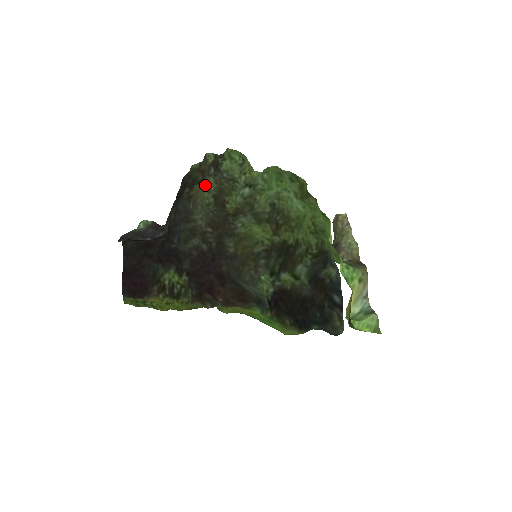
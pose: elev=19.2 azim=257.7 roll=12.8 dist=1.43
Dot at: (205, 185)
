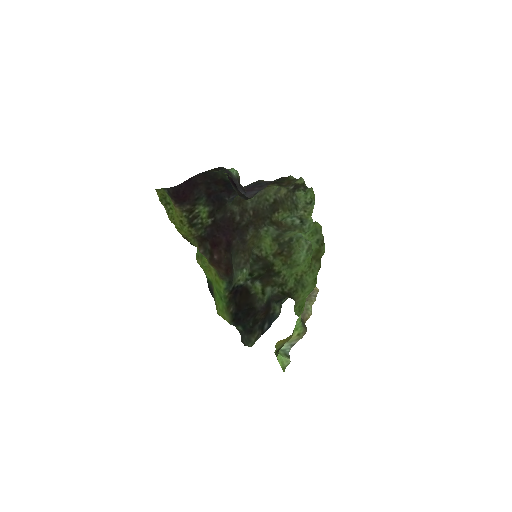
Dot at: (274, 186)
